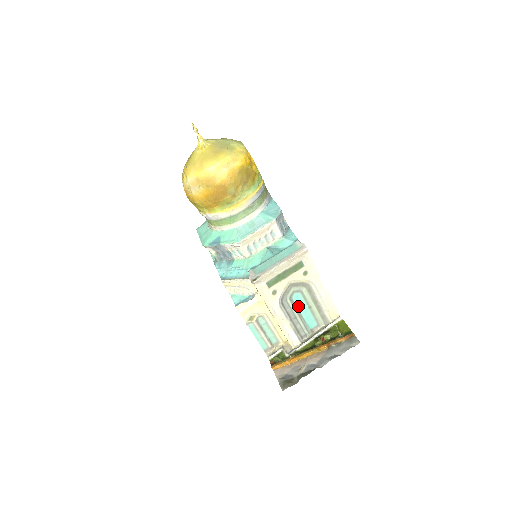
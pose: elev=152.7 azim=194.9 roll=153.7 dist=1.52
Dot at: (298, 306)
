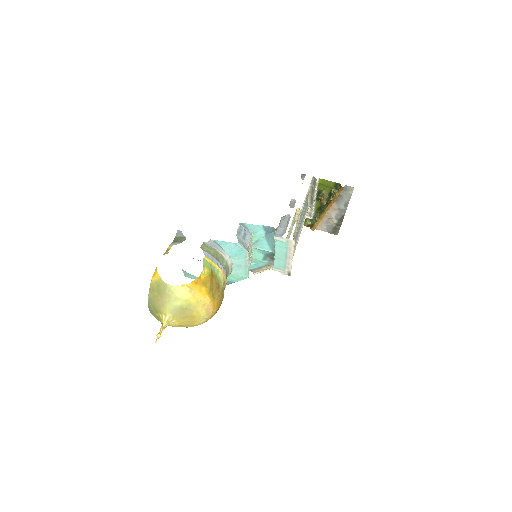
Dot at: (299, 220)
